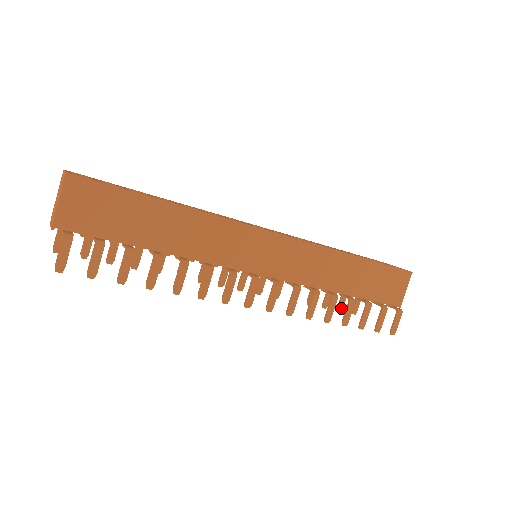
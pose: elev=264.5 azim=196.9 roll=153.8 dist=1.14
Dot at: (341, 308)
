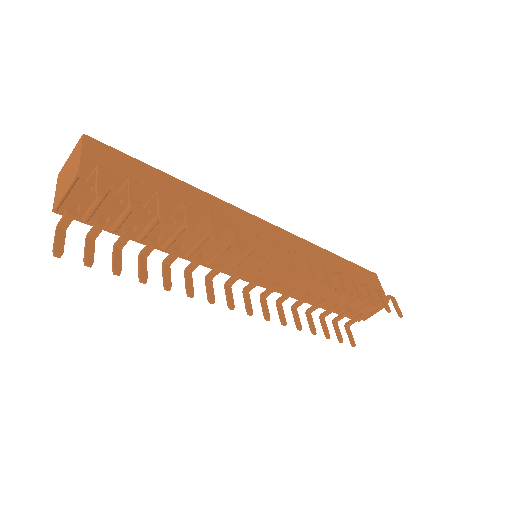
Dot at: (341, 339)
